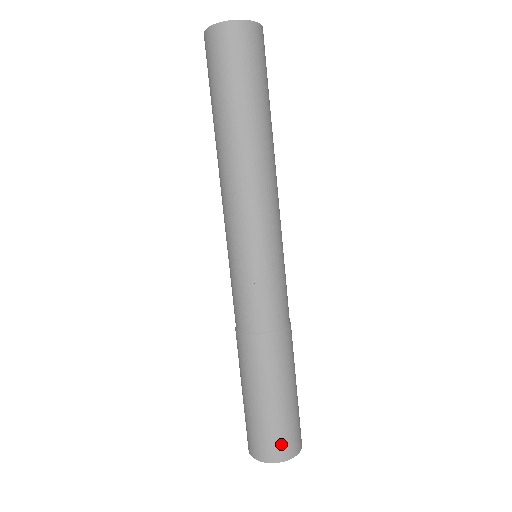
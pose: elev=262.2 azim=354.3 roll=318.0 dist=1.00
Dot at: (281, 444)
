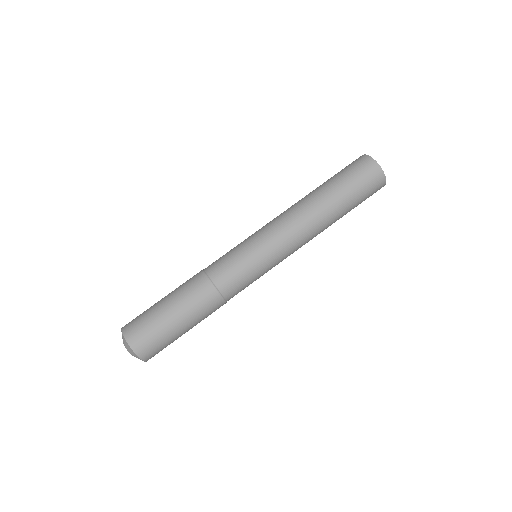
Dot at: (135, 326)
